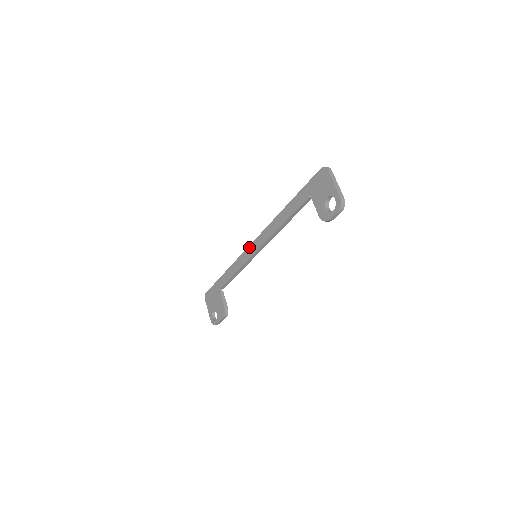
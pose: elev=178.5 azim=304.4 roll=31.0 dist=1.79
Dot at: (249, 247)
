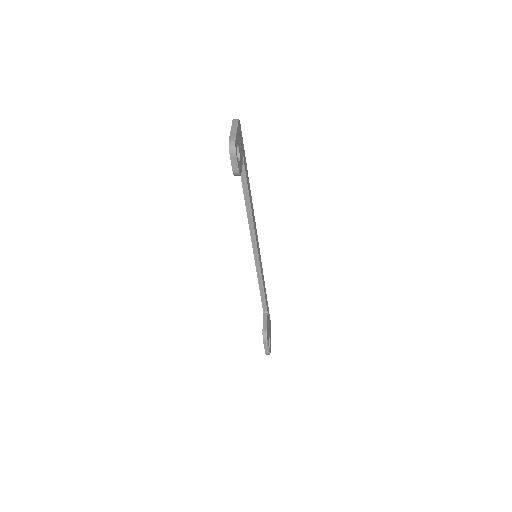
Dot at: occluded
